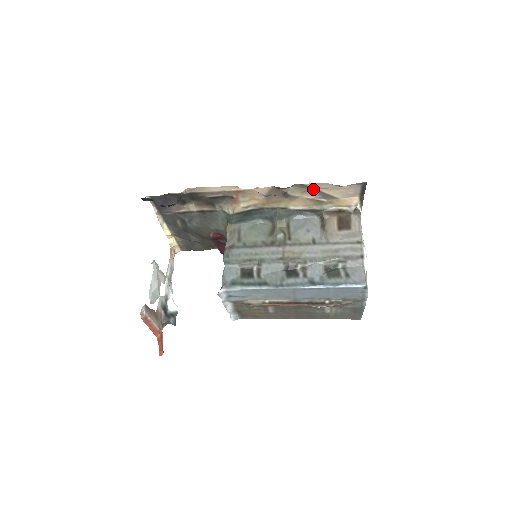
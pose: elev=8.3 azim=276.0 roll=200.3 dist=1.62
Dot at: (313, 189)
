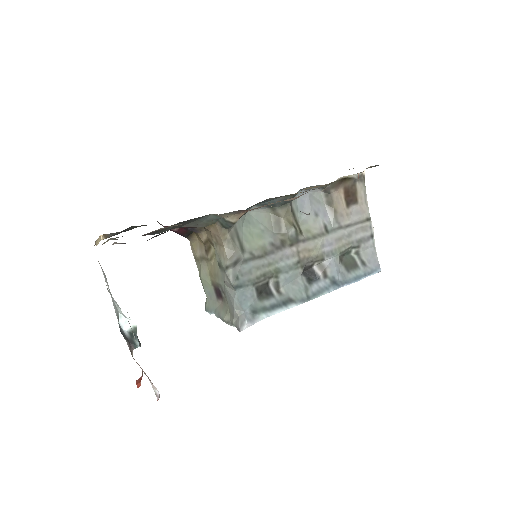
Dot at: occluded
